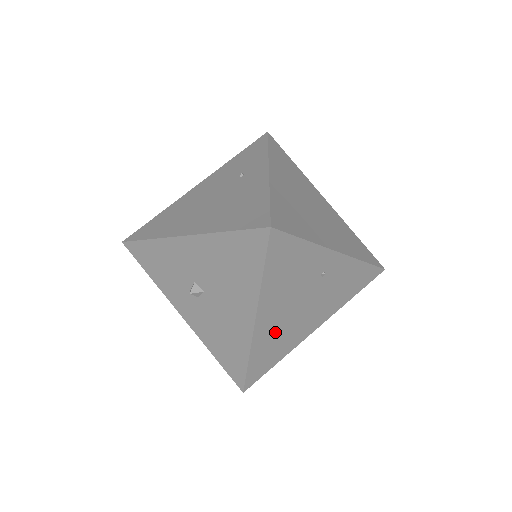
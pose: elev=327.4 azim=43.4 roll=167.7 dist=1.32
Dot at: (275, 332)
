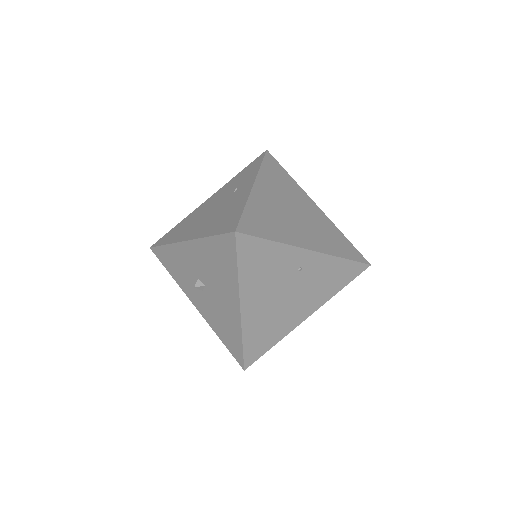
Dot at: (263, 319)
